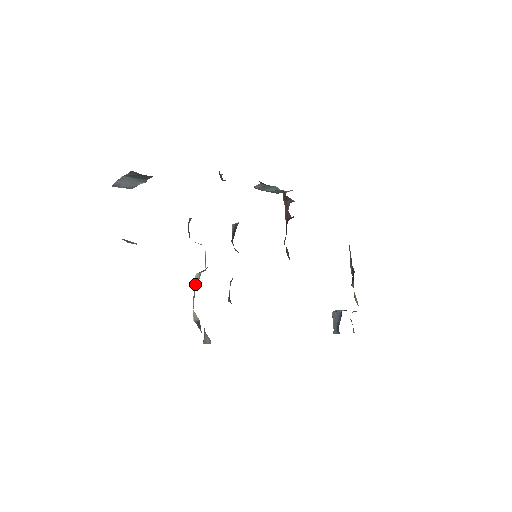
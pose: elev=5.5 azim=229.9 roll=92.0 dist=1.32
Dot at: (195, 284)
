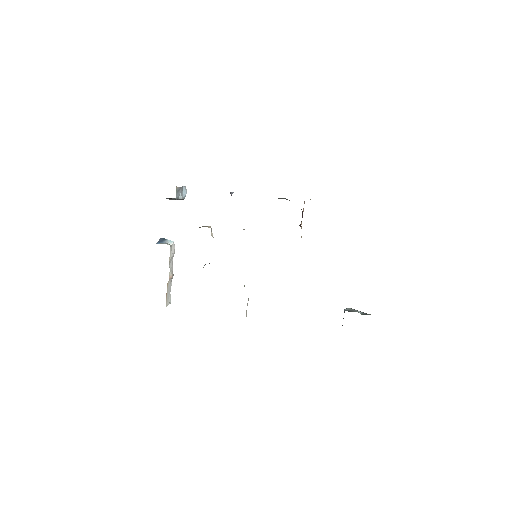
Dot at: occluded
